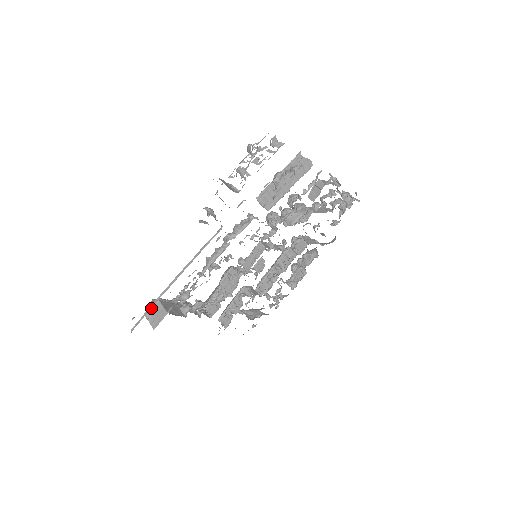
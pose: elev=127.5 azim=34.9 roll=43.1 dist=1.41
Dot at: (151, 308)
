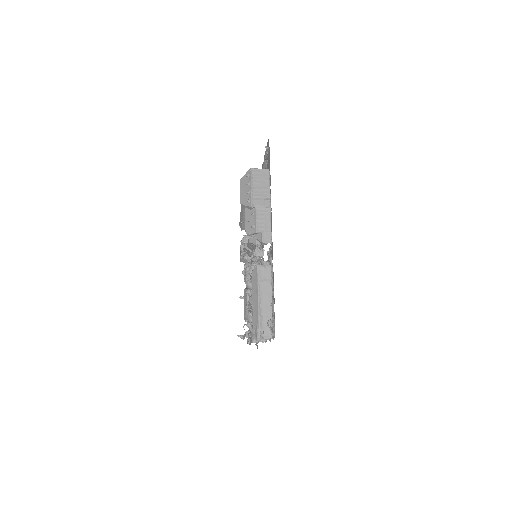
Dot at: occluded
